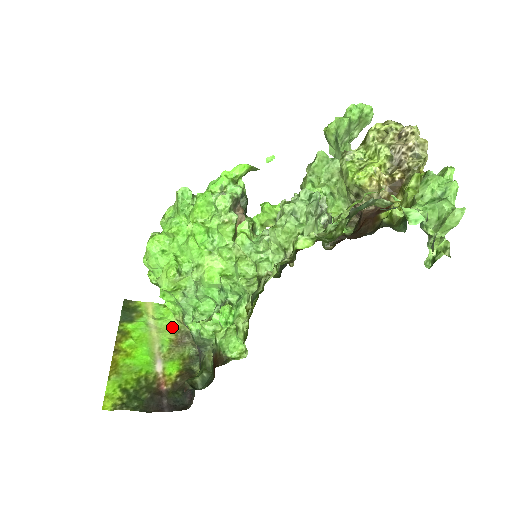
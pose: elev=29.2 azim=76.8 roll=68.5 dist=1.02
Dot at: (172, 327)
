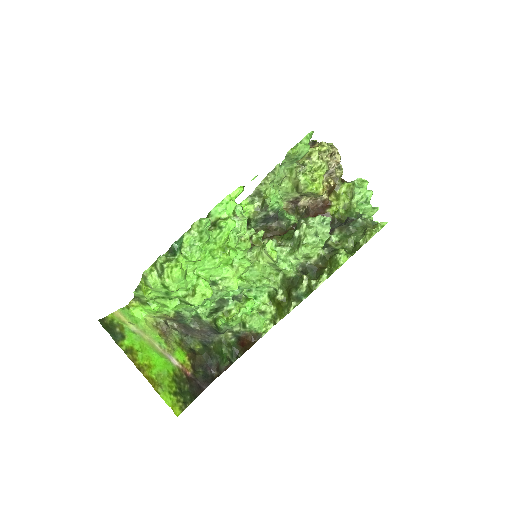
Dot at: (150, 323)
